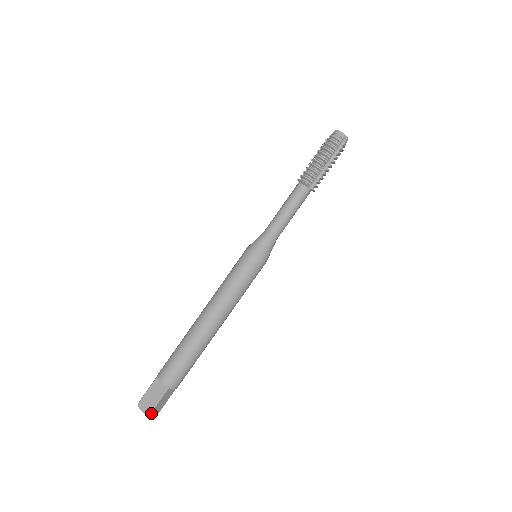
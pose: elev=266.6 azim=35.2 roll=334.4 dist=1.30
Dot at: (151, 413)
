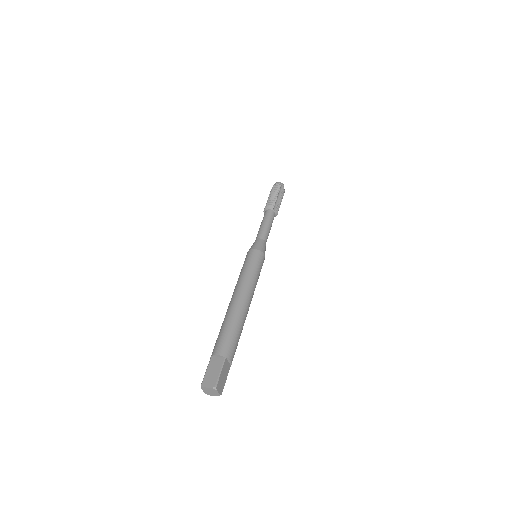
Dot at: (217, 385)
